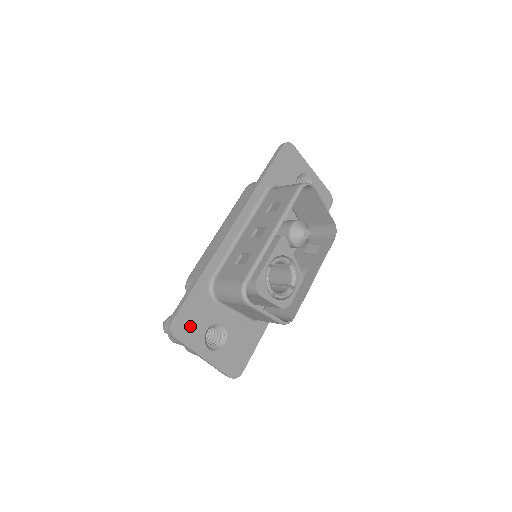
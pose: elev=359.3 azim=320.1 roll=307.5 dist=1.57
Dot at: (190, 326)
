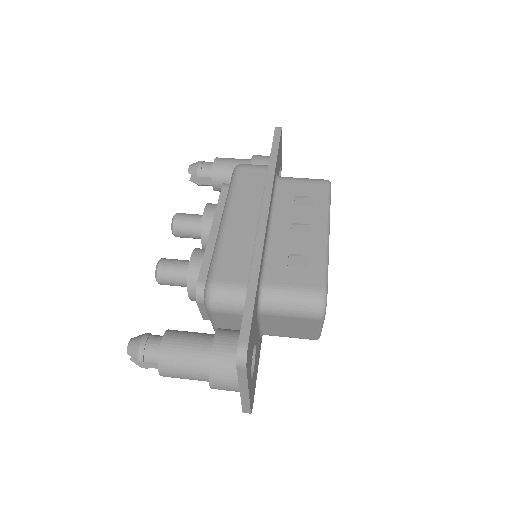
Dot at: (250, 350)
